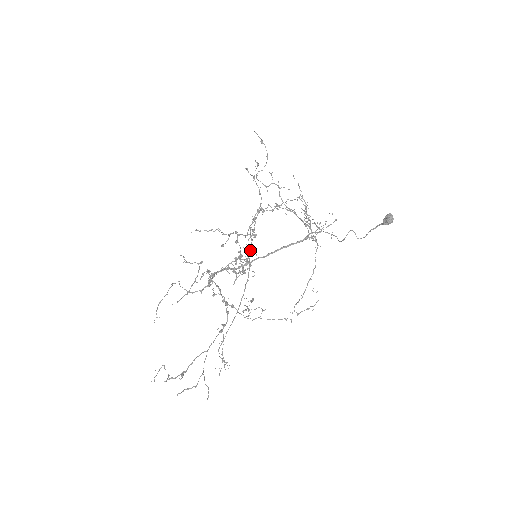
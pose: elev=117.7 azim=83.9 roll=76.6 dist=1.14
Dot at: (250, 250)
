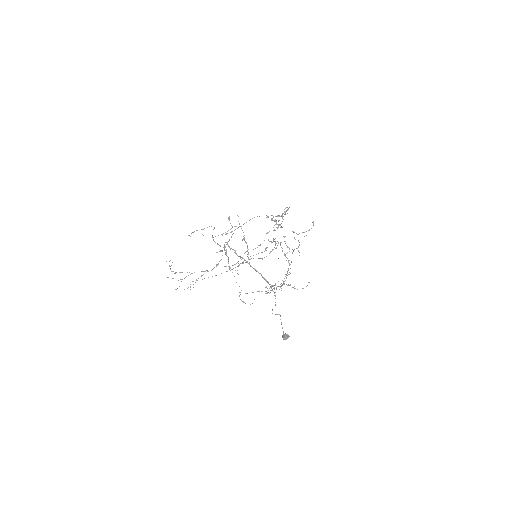
Dot at: occluded
